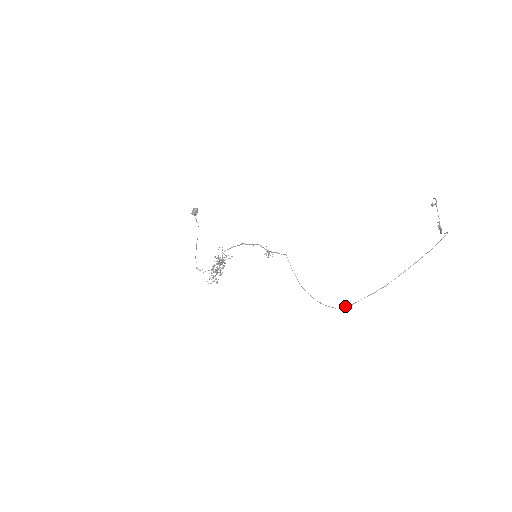
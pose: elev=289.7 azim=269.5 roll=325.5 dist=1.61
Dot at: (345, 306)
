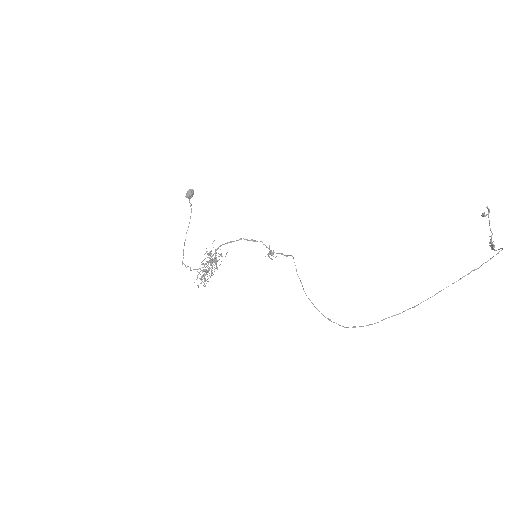
Dot at: (360, 326)
